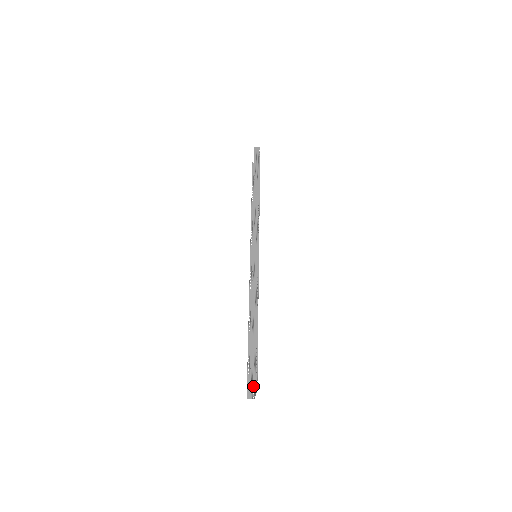
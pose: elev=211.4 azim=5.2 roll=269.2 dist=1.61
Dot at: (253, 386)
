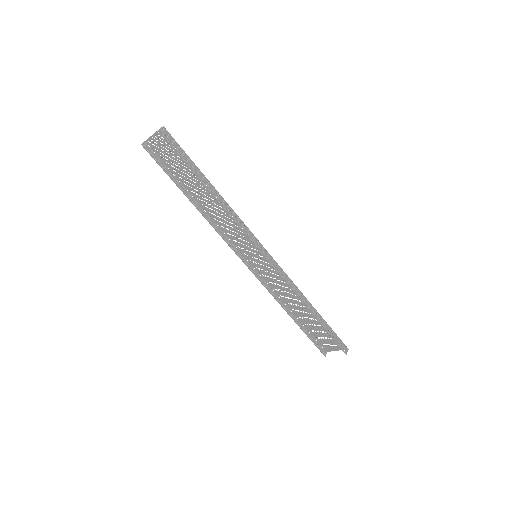
Dot at: (346, 349)
